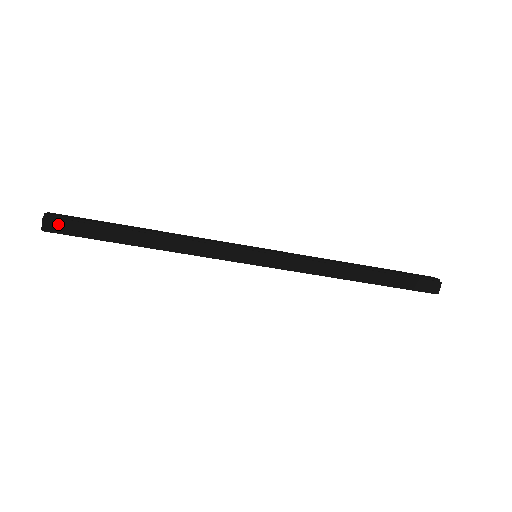
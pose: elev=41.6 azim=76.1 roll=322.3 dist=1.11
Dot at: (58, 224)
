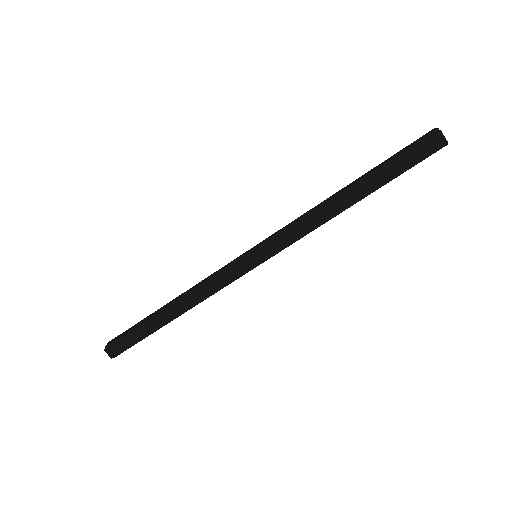
Dot at: (116, 348)
